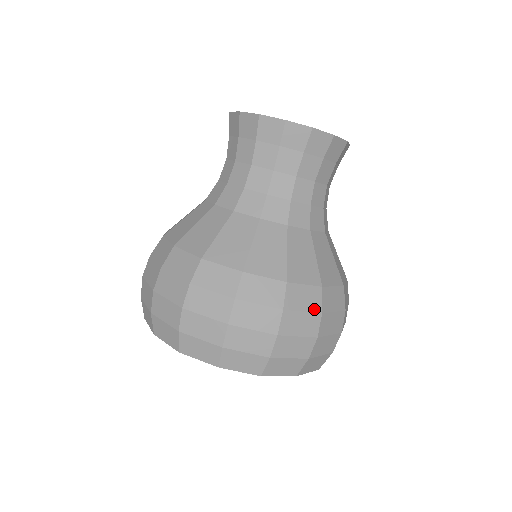
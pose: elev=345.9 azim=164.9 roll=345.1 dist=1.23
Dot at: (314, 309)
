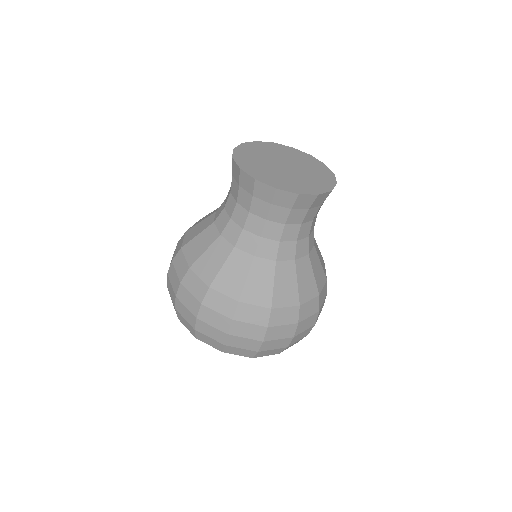
Dot at: (325, 296)
